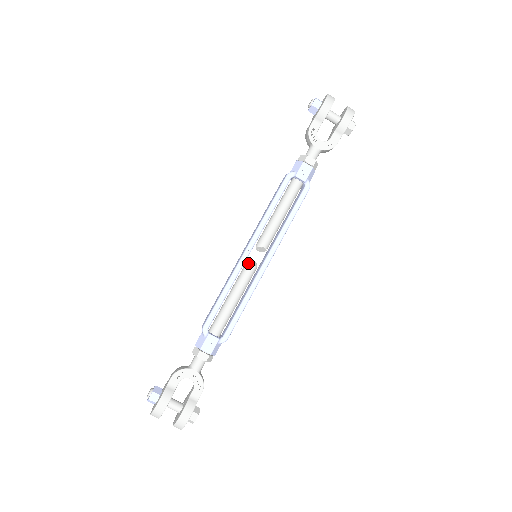
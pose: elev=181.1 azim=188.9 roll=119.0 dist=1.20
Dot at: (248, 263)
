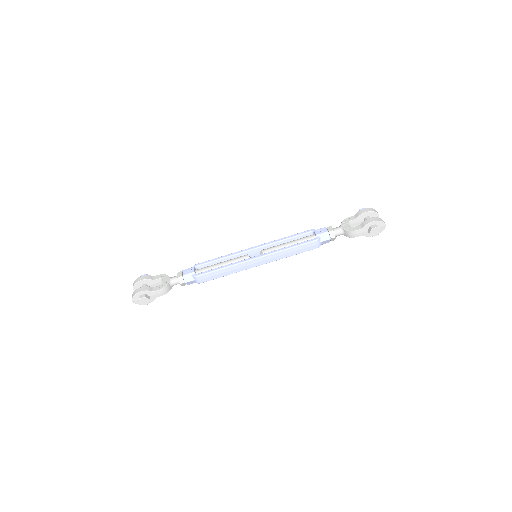
Dot at: (248, 255)
